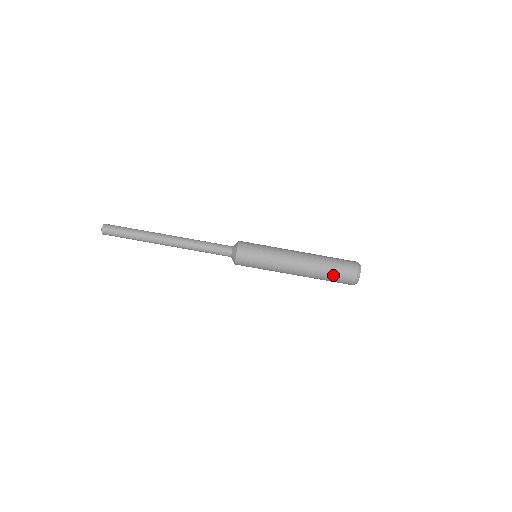
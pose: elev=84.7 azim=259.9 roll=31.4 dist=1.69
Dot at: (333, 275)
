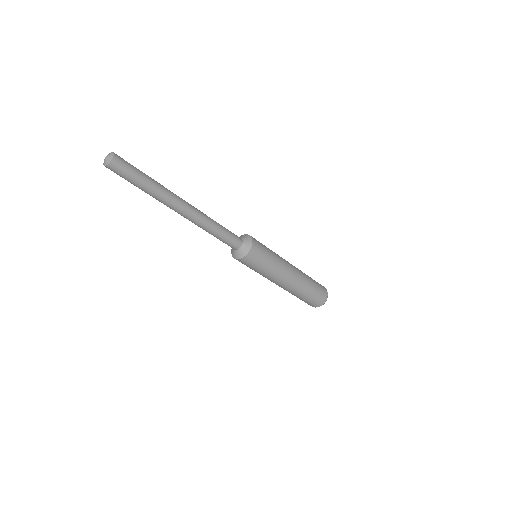
Dot at: occluded
